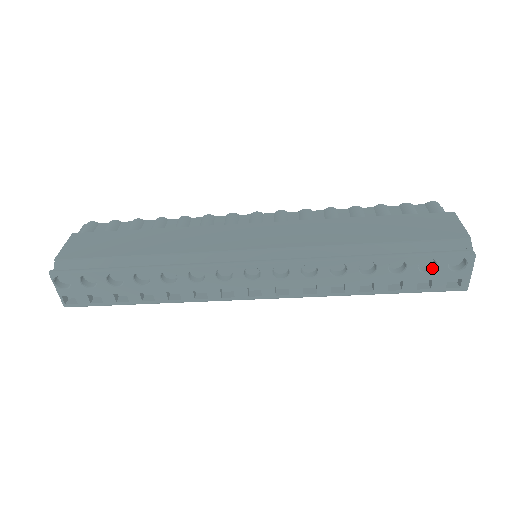
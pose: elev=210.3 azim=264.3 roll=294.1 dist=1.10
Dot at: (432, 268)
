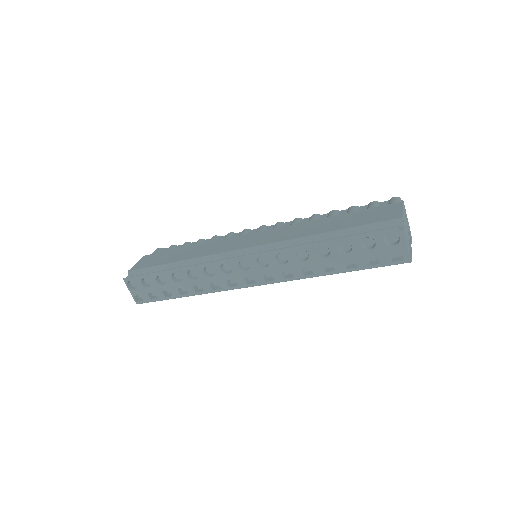
Dot at: (374, 246)
